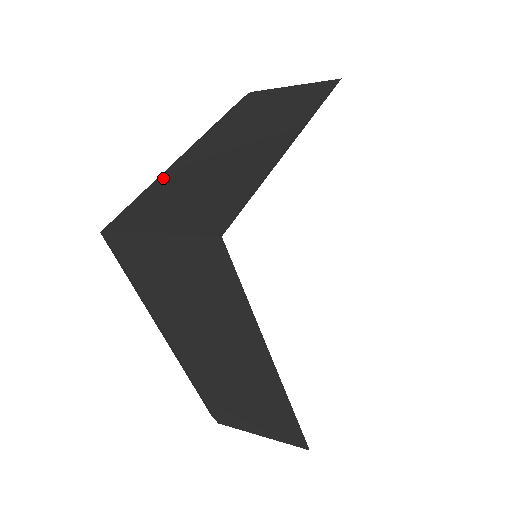
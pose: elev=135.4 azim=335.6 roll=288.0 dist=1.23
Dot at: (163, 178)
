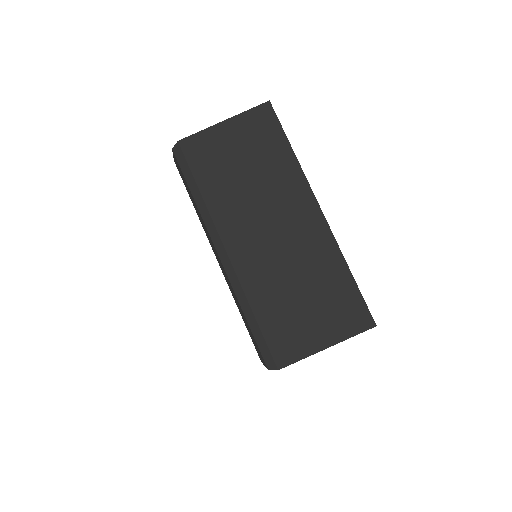
Dot at: occluded
